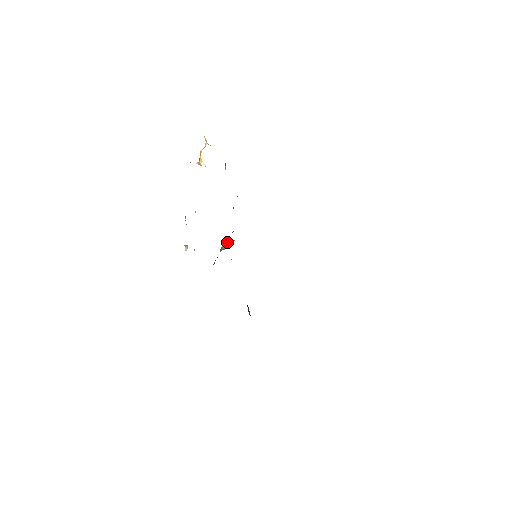
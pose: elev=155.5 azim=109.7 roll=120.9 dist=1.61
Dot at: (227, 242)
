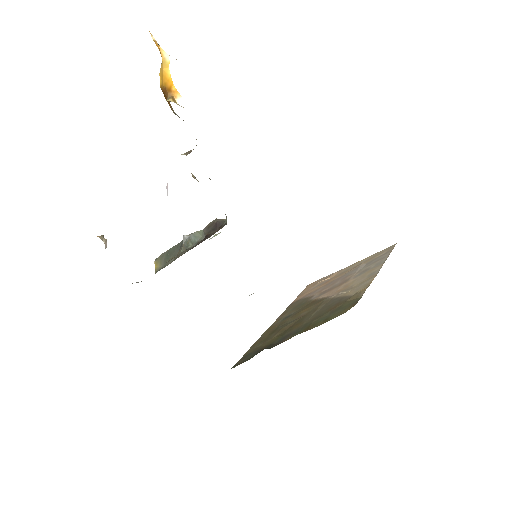
Dot at: (196, 233)
